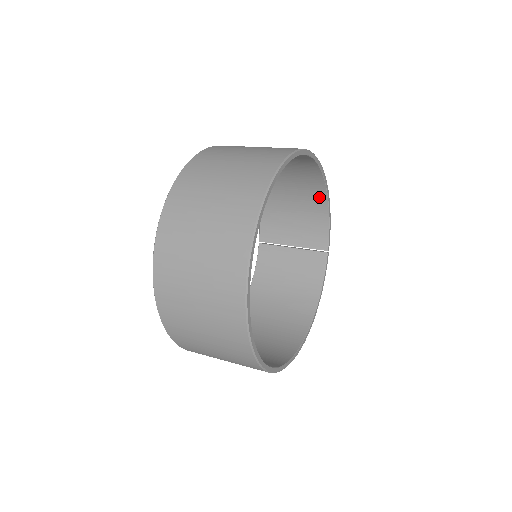
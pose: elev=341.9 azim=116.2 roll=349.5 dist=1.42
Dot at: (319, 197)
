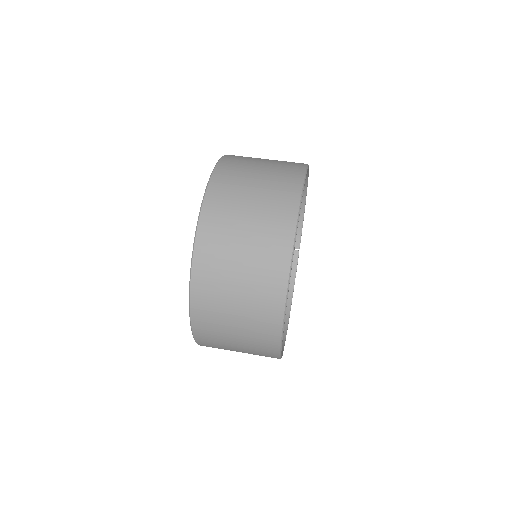
Dot at: occluded
